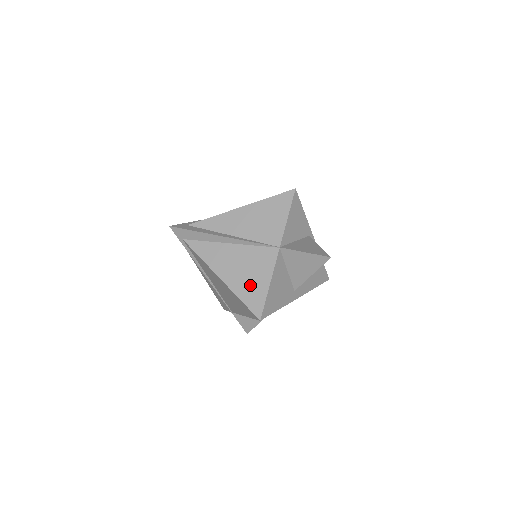
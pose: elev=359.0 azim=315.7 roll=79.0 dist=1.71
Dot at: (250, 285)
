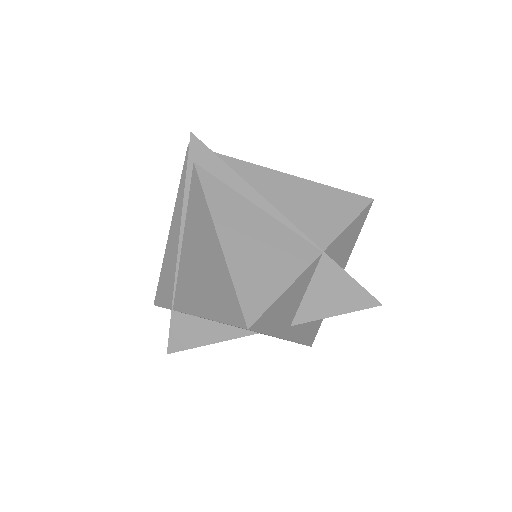
Dot at: (258, 273)
